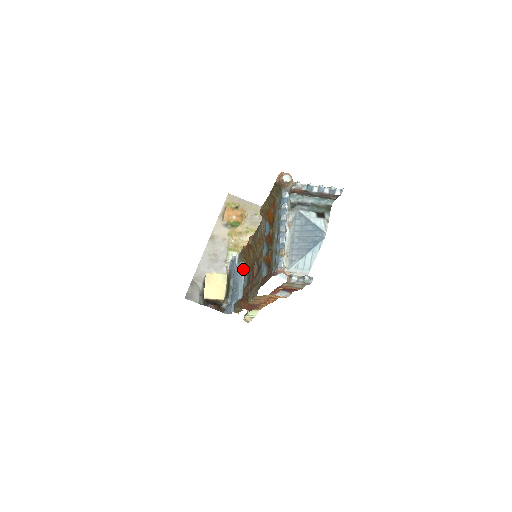
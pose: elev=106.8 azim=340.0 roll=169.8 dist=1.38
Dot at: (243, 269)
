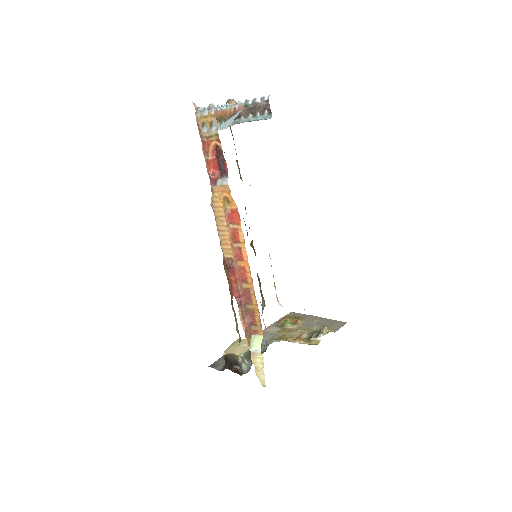
Dot at: (262, 312)
